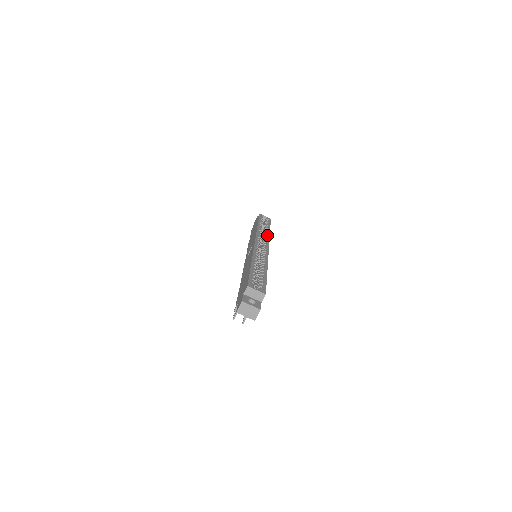
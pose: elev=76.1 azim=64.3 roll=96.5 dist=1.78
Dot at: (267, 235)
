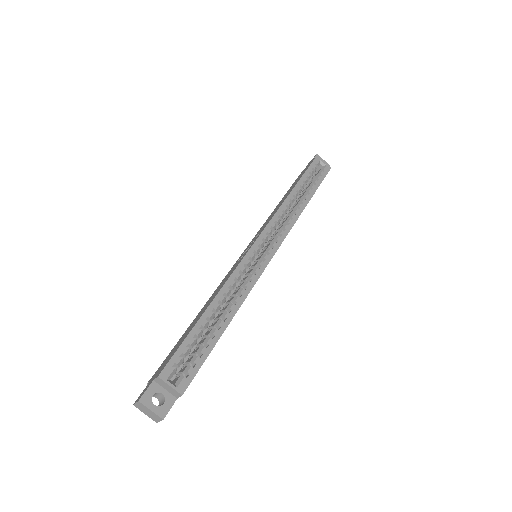
Dot at: (293, 218)
